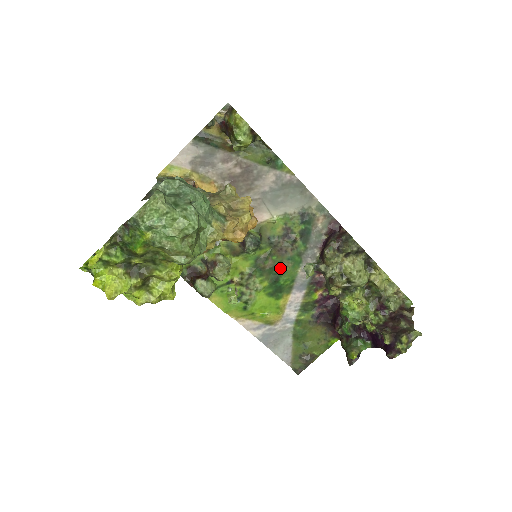
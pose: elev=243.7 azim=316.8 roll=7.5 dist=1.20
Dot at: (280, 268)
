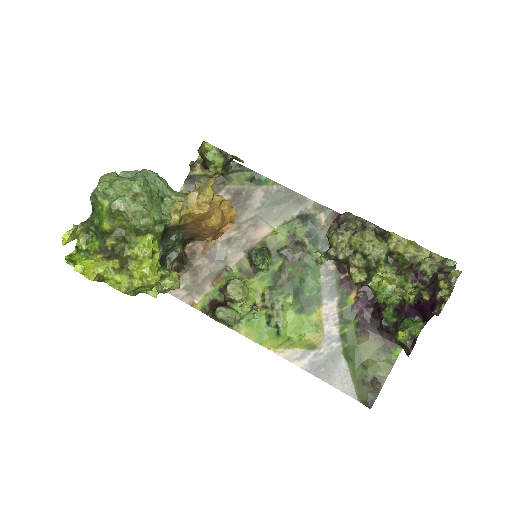
Dot at: (300, 279)
